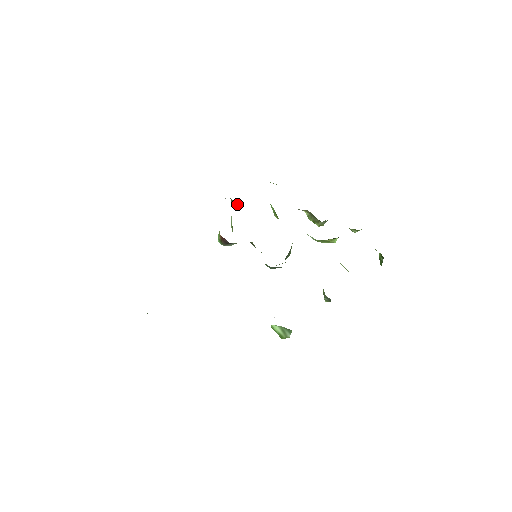
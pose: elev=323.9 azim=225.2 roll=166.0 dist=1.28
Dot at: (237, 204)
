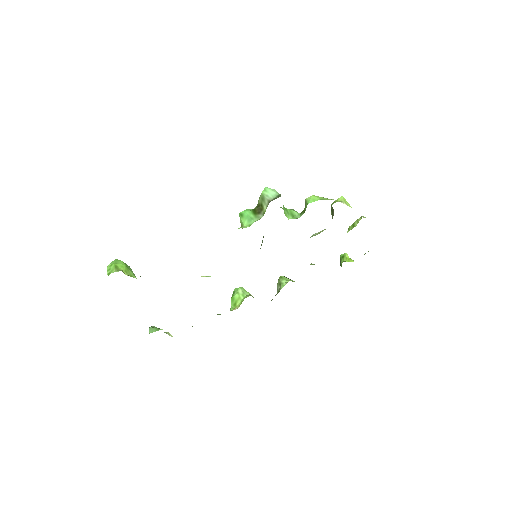
Dot at: occluded
